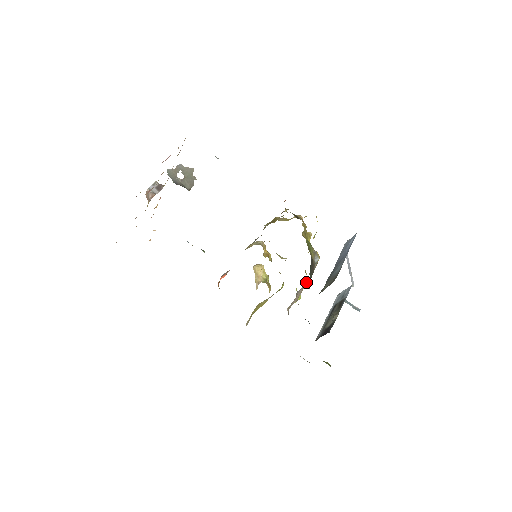
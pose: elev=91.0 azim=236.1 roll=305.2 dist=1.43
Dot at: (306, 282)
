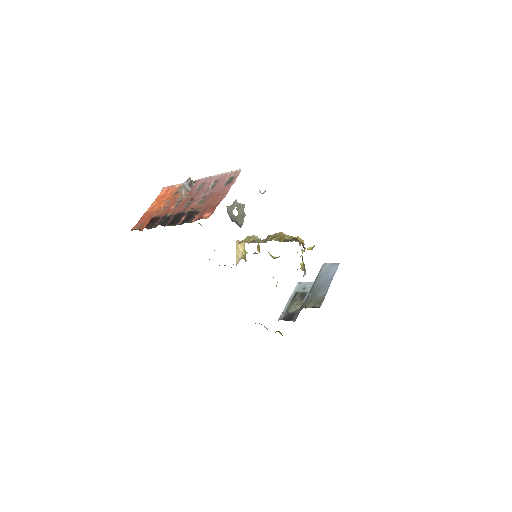
Dot at: occluded
